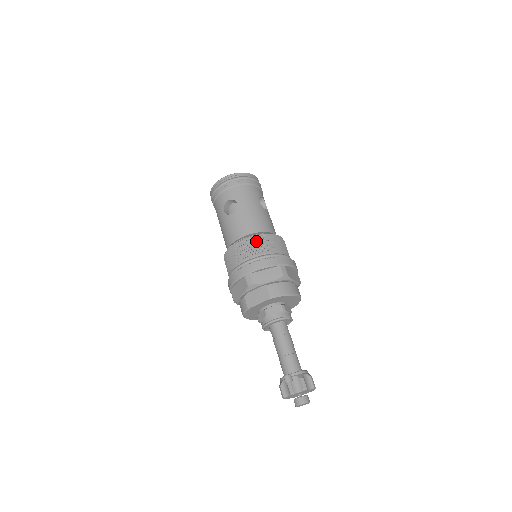
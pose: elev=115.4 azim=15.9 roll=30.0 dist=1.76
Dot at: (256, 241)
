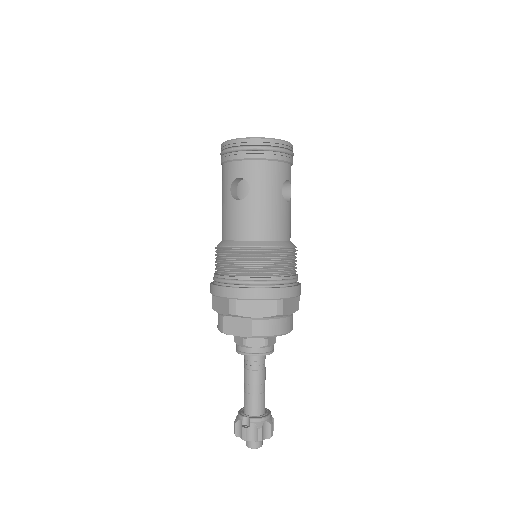
Dot at: (257, 256)
